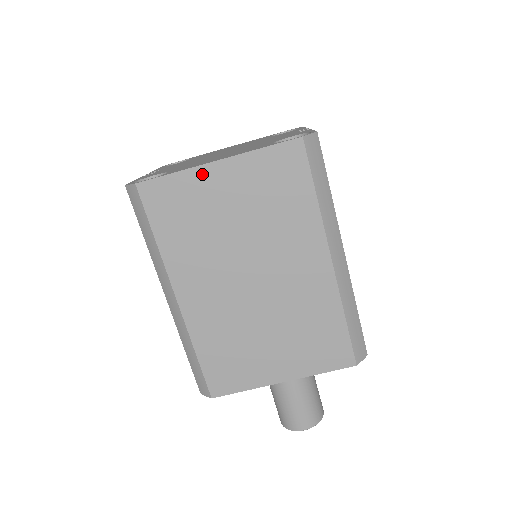
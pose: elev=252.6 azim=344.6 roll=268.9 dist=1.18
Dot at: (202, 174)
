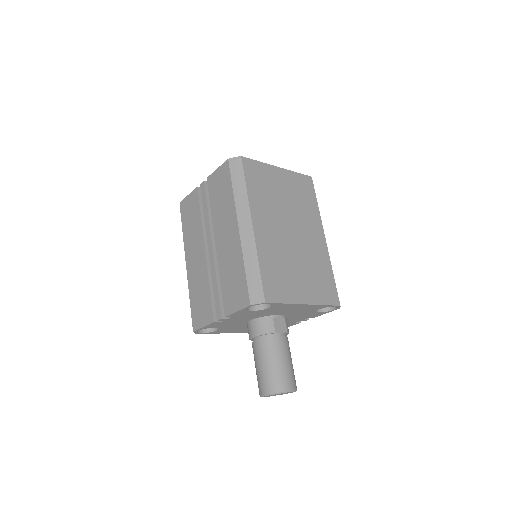
Dot at: (272, 169)
